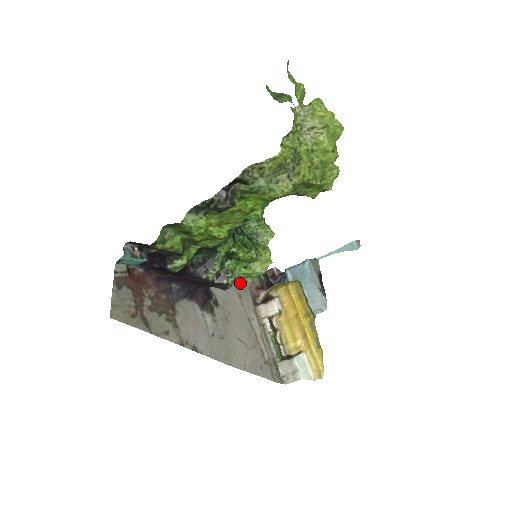
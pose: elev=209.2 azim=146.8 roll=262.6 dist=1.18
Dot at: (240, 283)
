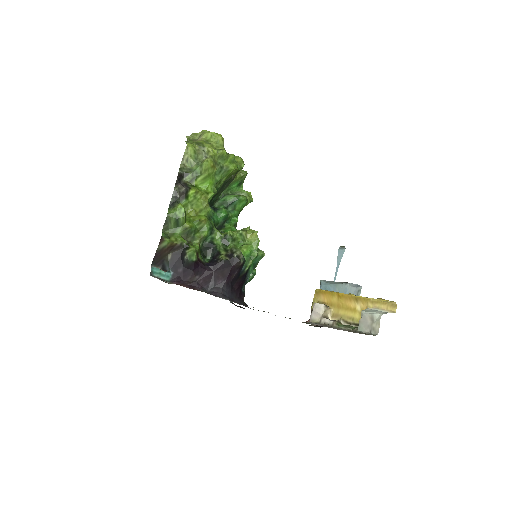
Dot at: occluded
